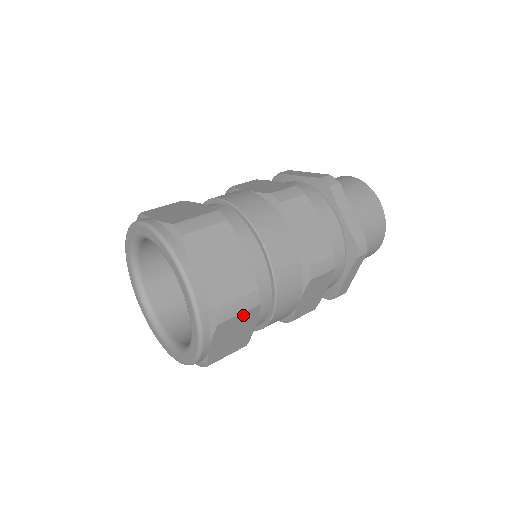
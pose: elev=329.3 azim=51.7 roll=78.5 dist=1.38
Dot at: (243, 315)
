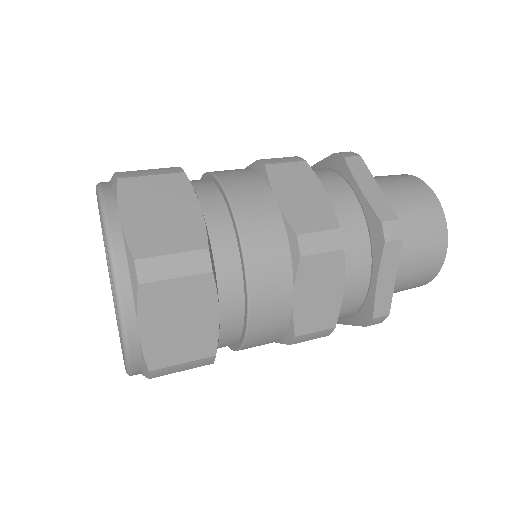
Dot at: occluded
